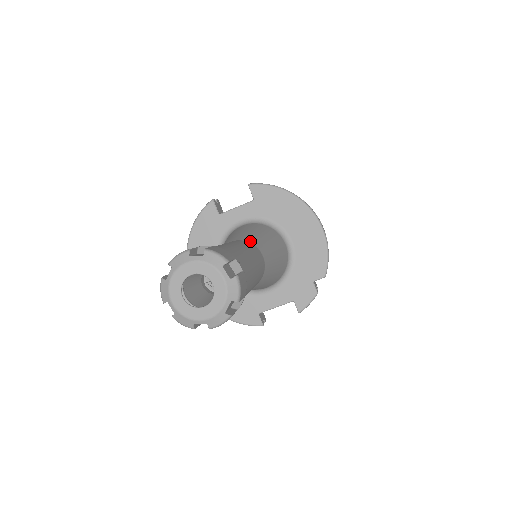
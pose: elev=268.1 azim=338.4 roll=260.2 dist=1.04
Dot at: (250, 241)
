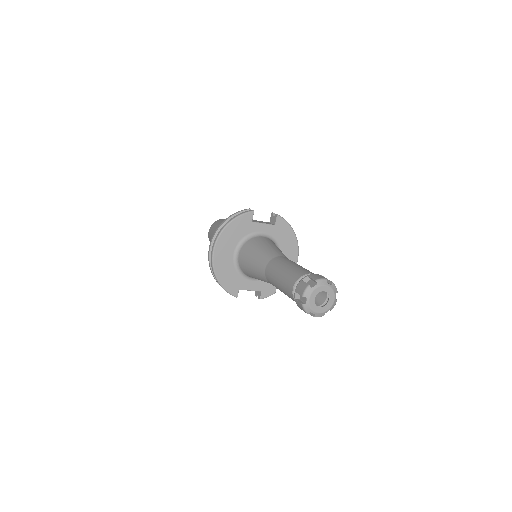
Dot at: occluded
